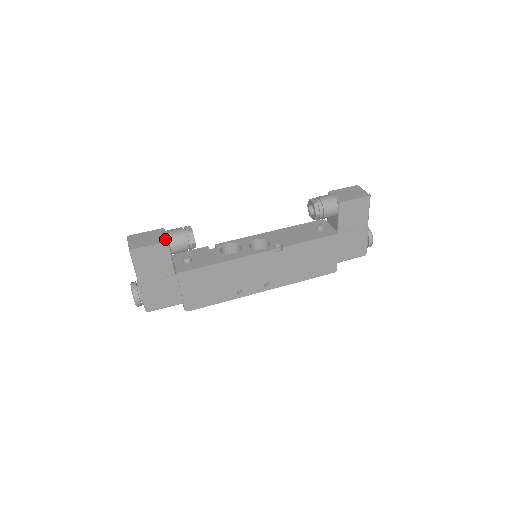
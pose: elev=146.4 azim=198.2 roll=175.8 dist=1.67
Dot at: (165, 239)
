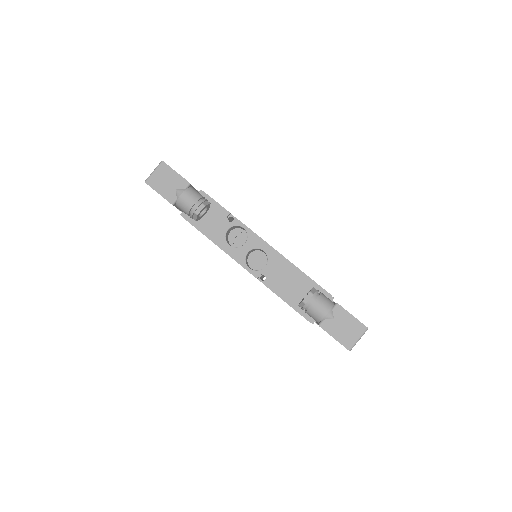
Dot at: (174, 200)
